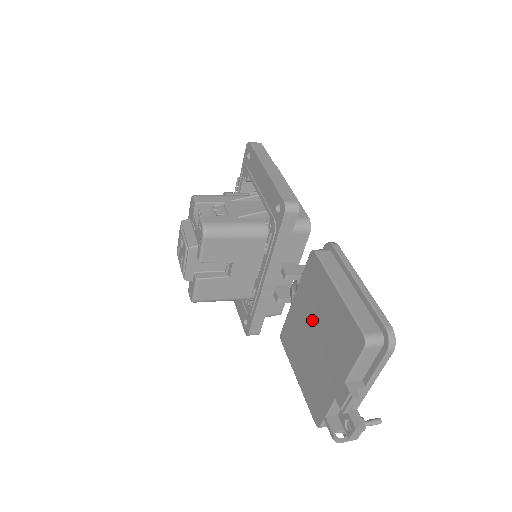
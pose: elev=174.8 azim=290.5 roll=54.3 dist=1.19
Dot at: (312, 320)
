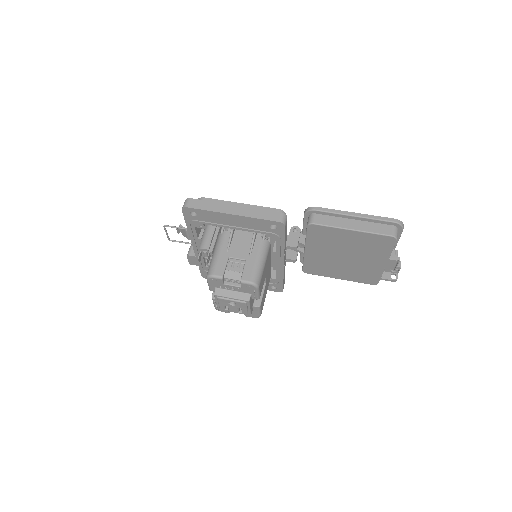
Dot at: (336, 252)
